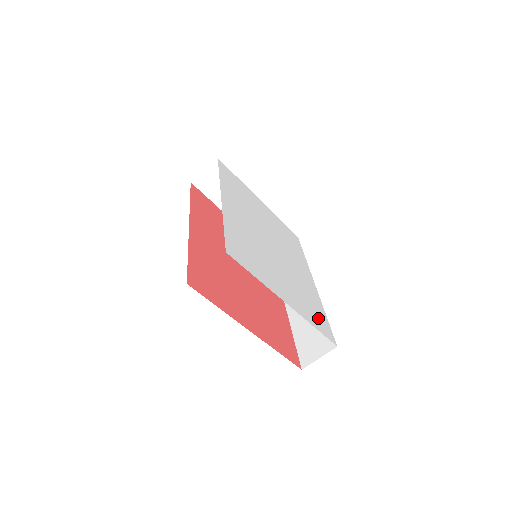
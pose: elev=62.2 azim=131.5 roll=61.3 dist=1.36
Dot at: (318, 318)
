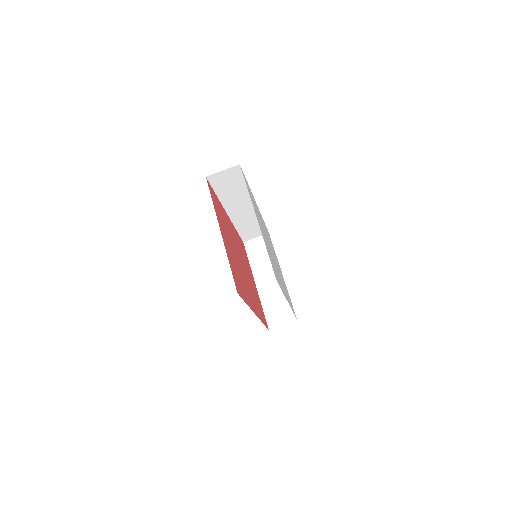
Dot at: occluded
